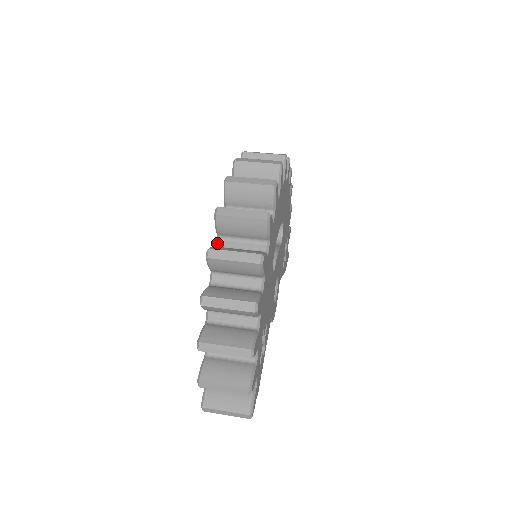
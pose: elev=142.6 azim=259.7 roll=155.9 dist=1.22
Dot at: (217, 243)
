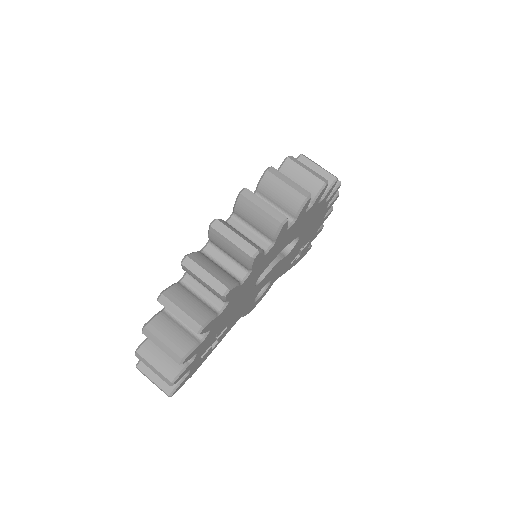
Dot at: (205, 246)
